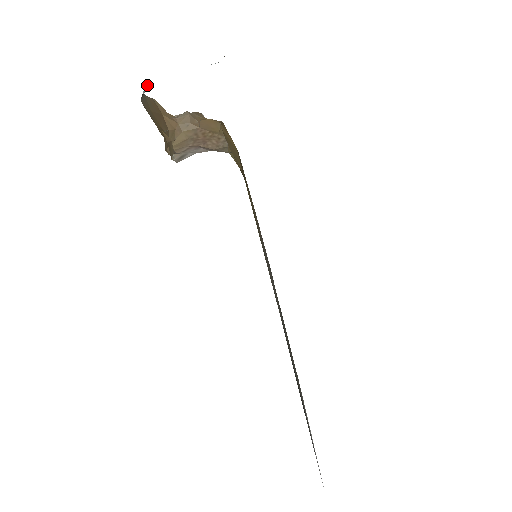
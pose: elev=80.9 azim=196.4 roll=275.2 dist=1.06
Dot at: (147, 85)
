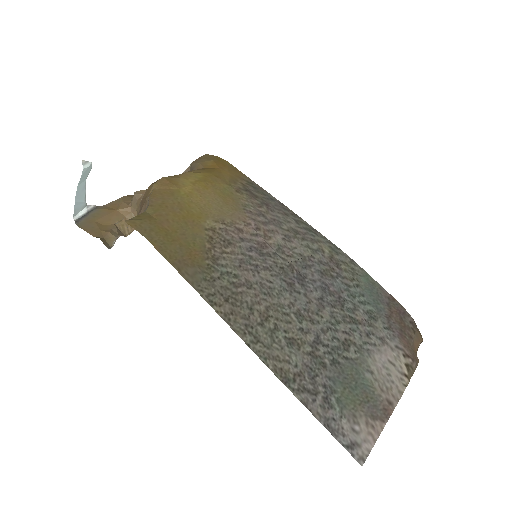
Dot at: (88, 205)
